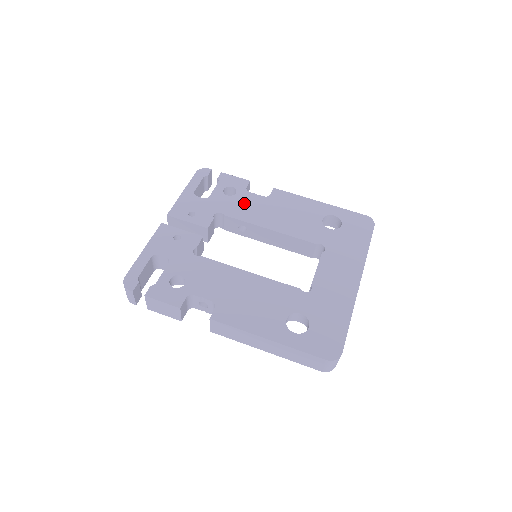
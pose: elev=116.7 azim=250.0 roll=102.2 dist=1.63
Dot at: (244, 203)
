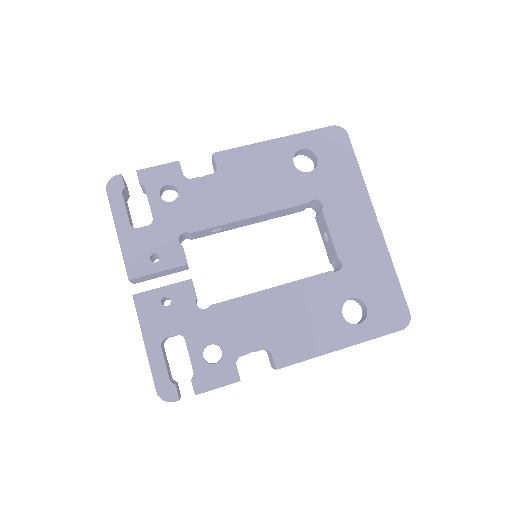
Dot at: (198, 200)
